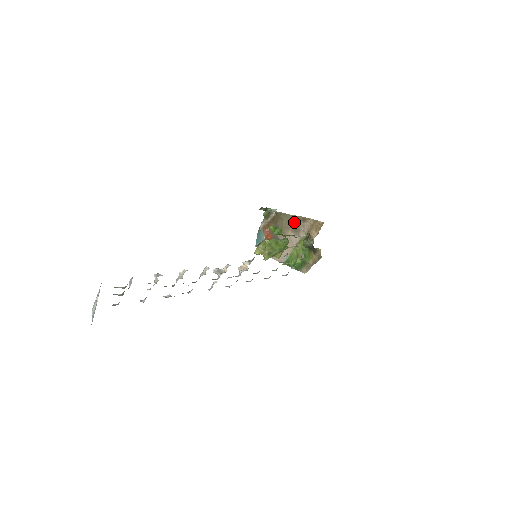
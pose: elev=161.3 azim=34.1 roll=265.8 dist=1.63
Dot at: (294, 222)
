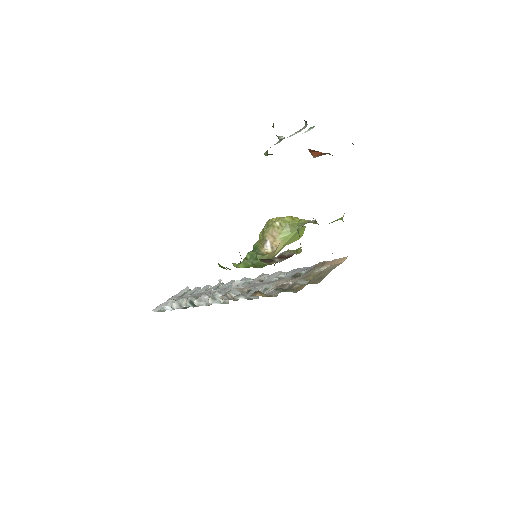
Dot at: occluded
